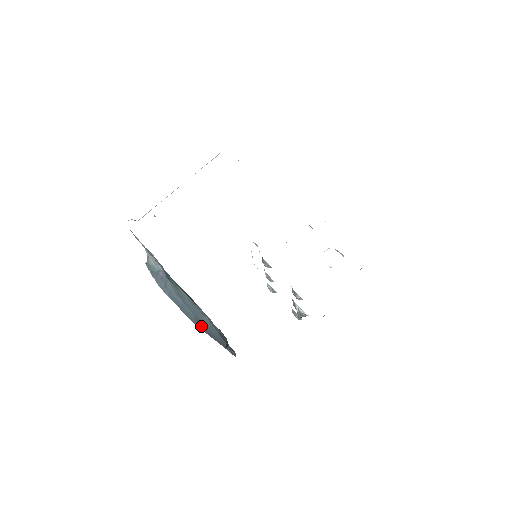
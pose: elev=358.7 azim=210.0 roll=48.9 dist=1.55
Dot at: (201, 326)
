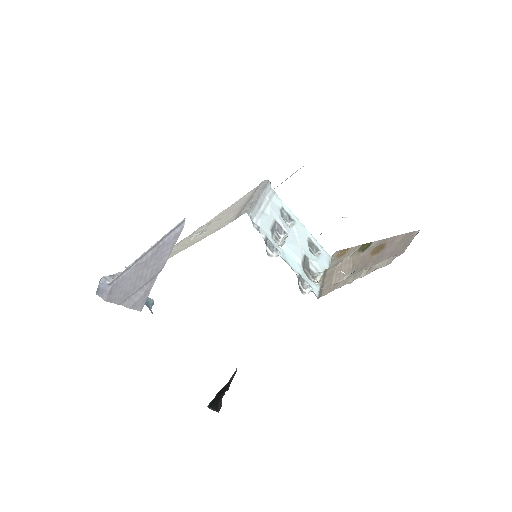
Dot at: occluded
